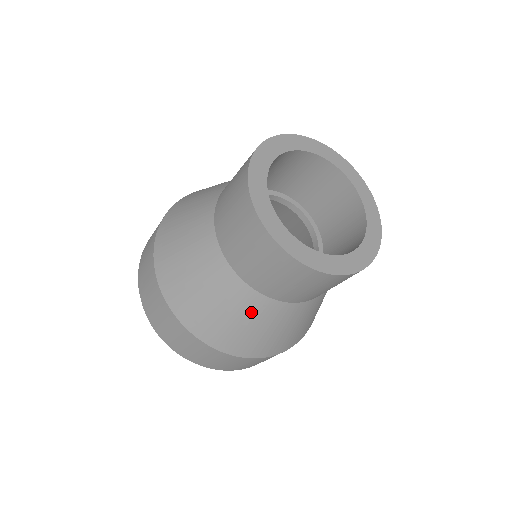
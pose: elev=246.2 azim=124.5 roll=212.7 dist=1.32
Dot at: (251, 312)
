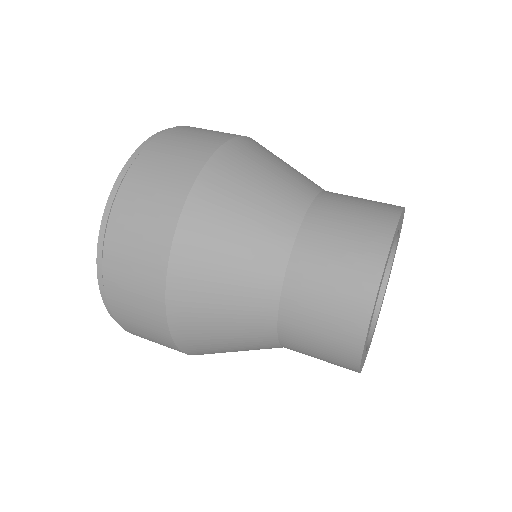
Dot at: (246, 321)
